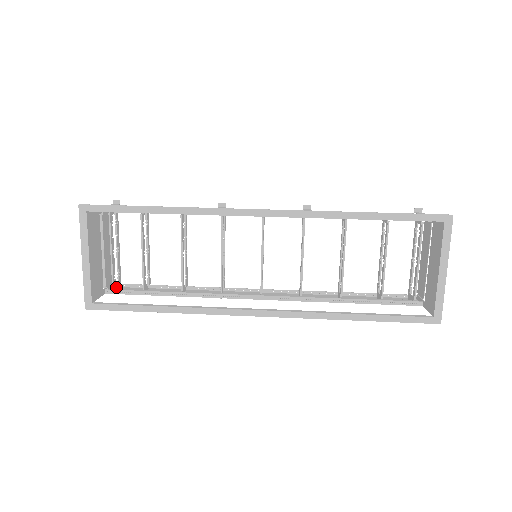
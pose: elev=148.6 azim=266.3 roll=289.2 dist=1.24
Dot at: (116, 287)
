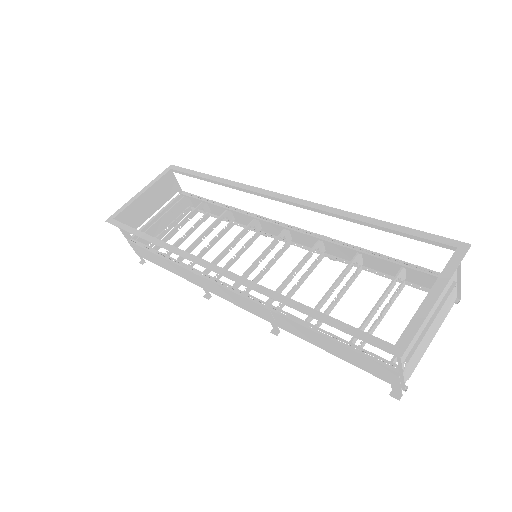
Dot at: occluded
